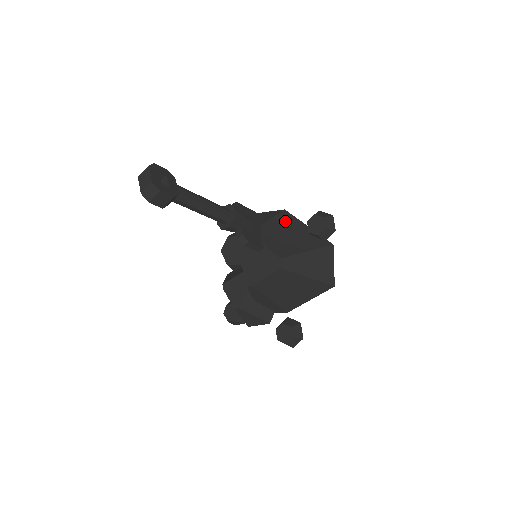
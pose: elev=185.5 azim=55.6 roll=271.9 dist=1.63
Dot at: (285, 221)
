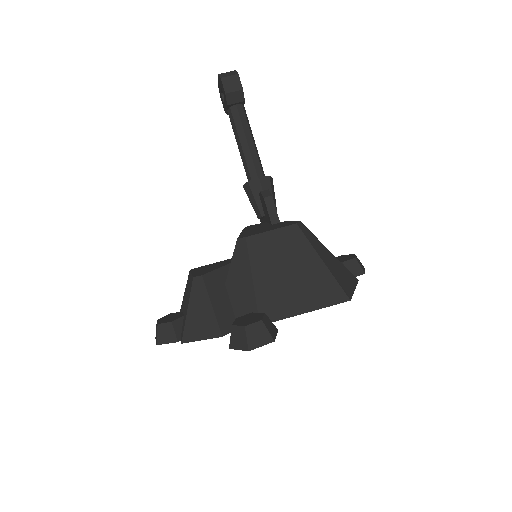
Dot at: occluded
